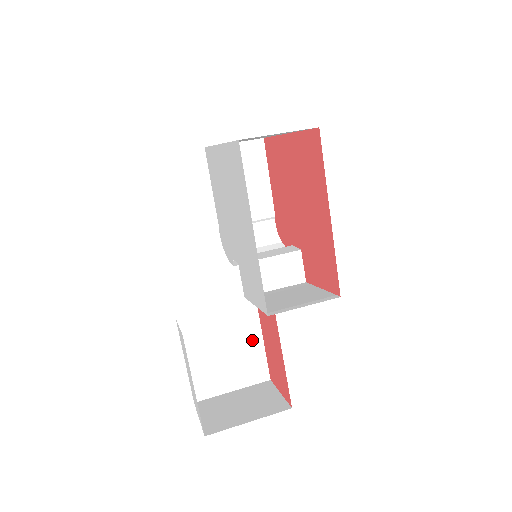
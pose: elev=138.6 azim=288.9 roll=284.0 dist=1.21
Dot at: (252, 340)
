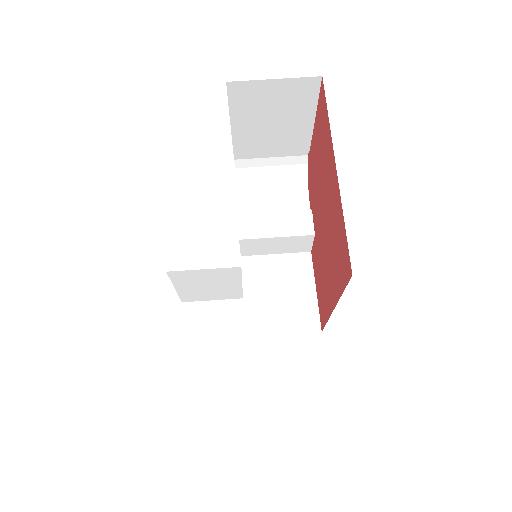
Dot at: (241, 283)
